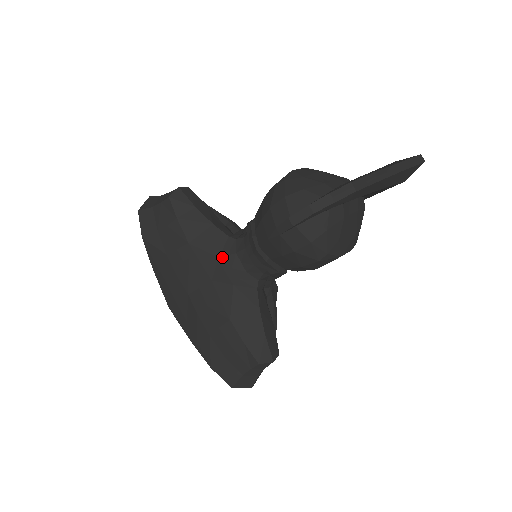
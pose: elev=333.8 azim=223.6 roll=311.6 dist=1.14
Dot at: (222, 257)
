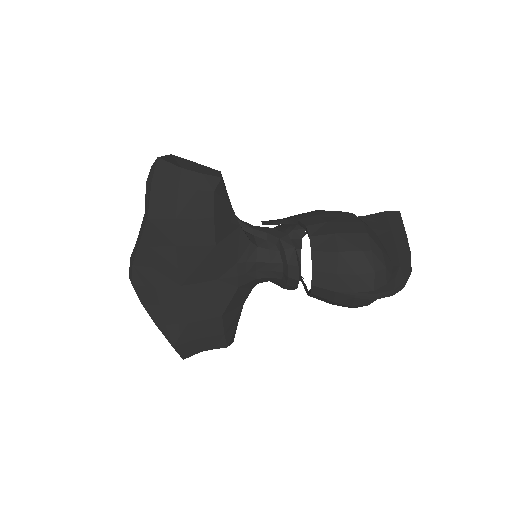
Dot at: (241, 263)
